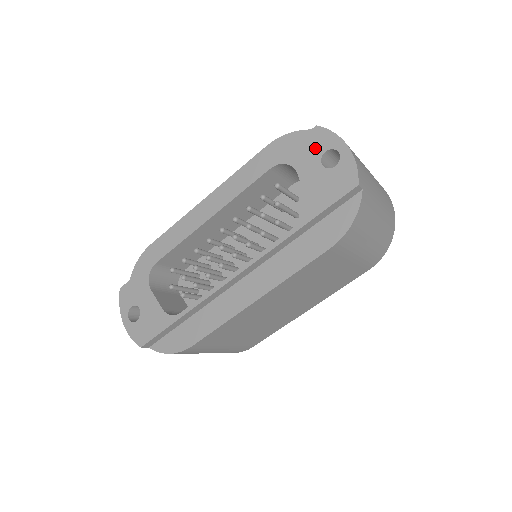
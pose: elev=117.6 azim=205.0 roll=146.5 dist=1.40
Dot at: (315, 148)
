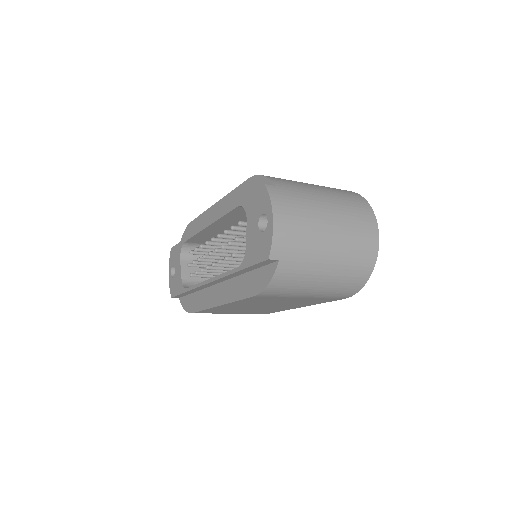
Dot at: (259, 206)
